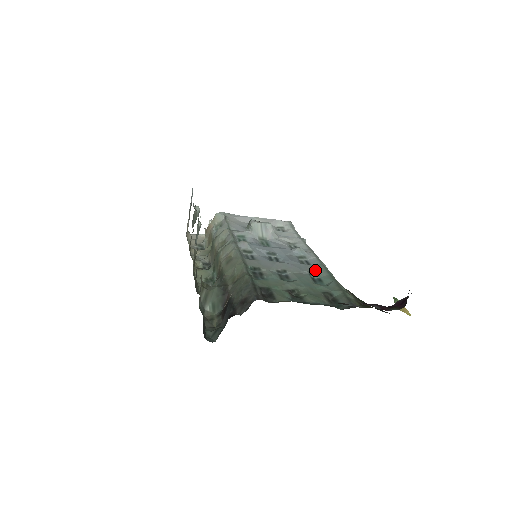
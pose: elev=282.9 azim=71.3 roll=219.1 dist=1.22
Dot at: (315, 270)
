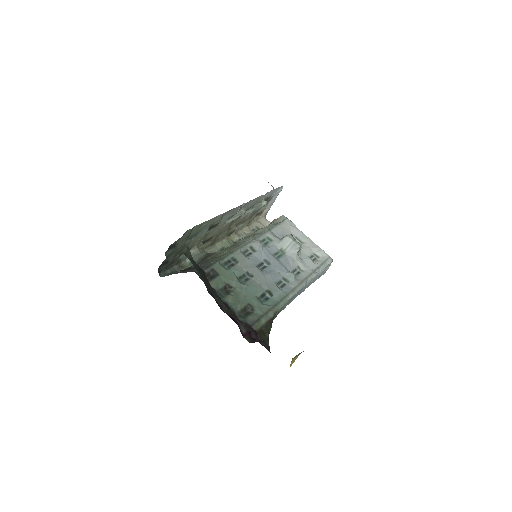
Dot at: (275, 292)
